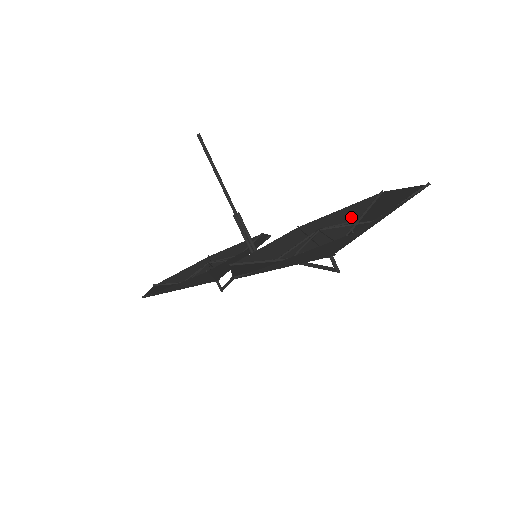
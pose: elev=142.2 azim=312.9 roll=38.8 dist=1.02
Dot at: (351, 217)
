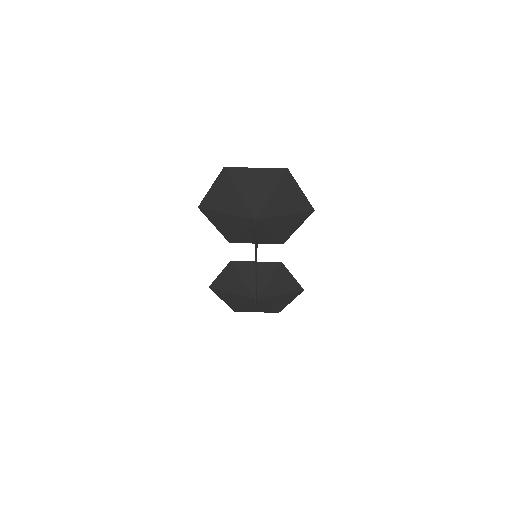
Dot at: (290, 220)
